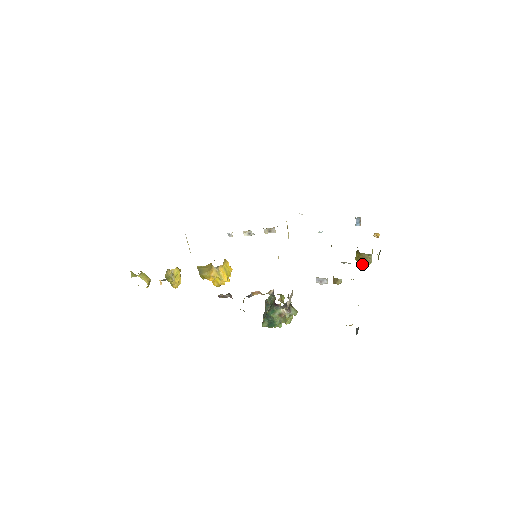
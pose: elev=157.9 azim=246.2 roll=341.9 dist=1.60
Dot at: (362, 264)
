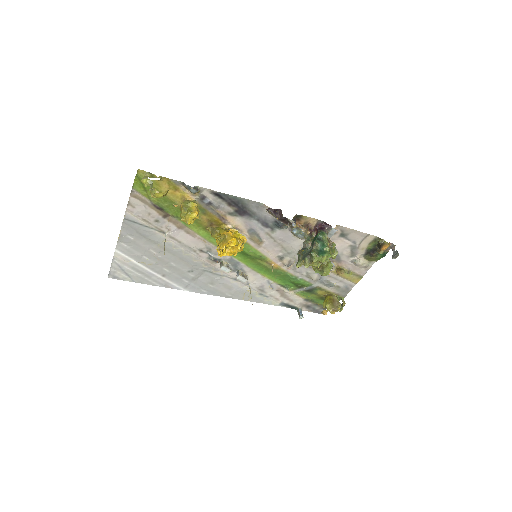
Dot at: (335, 307)
